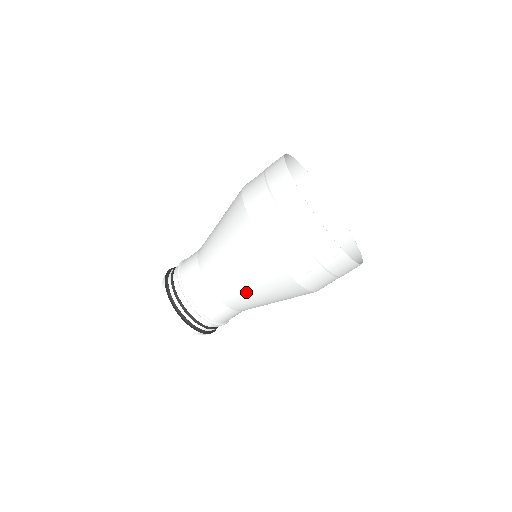
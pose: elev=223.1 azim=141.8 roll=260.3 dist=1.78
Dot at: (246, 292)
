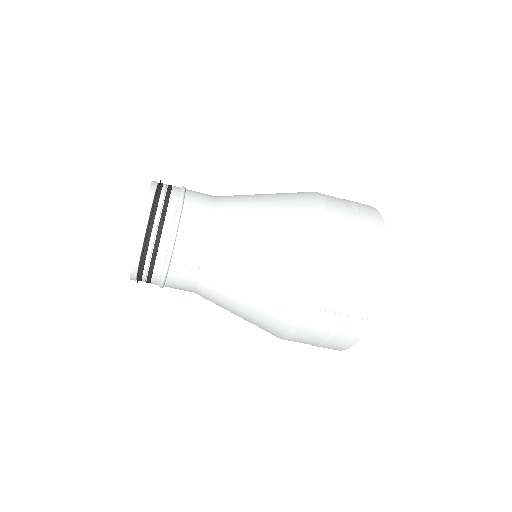
Dot at: (247, 273)
